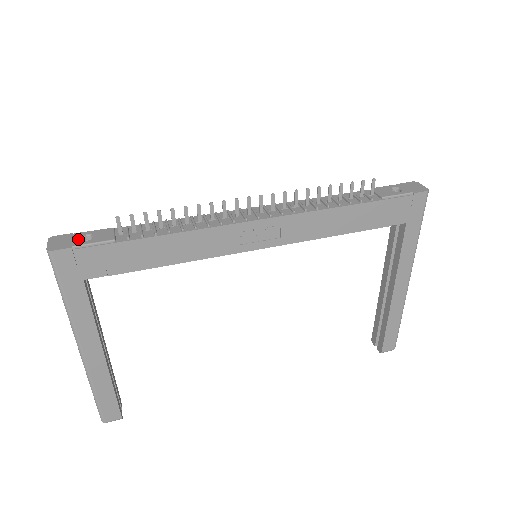
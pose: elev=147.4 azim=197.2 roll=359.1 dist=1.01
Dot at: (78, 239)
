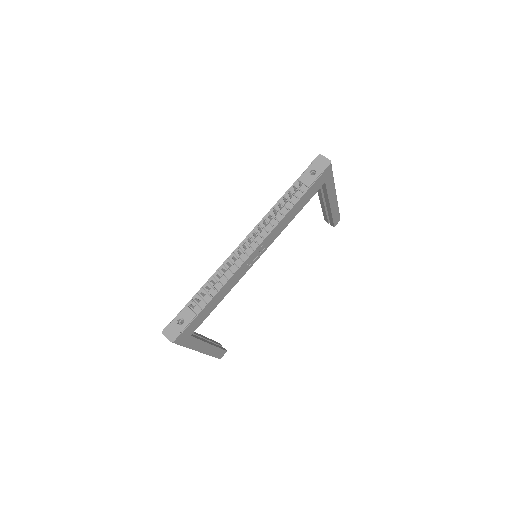
Dot at: (178, 325)
